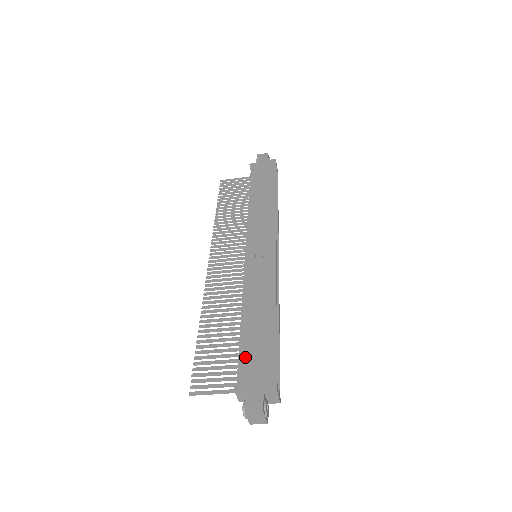
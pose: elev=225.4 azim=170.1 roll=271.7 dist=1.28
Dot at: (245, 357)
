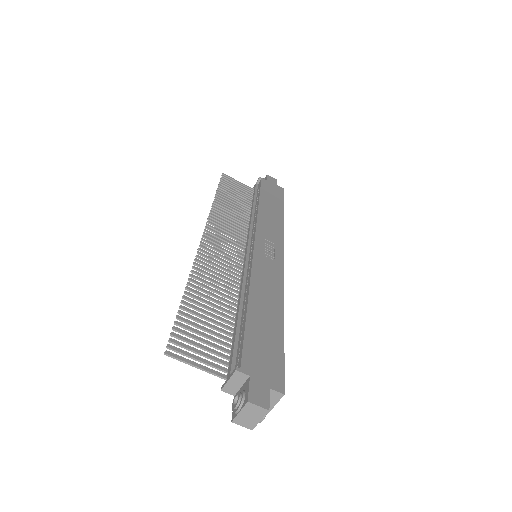
Dot at: (250, 343)
